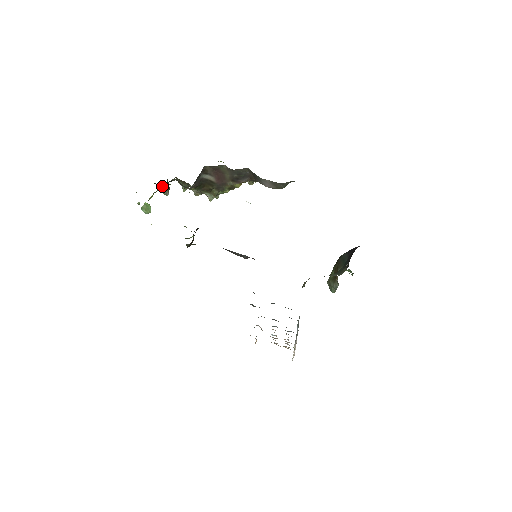
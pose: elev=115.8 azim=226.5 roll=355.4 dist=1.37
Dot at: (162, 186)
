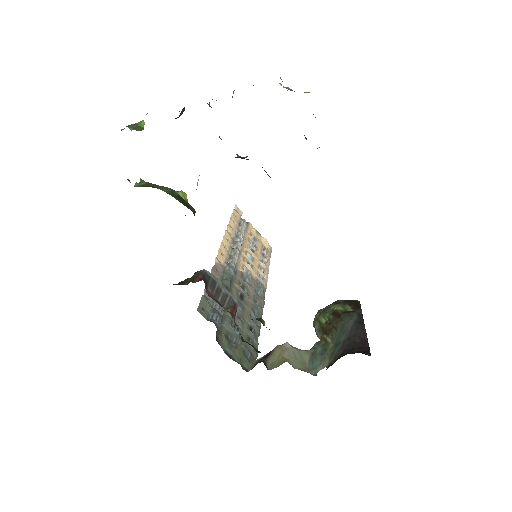
Dot at: occluded
